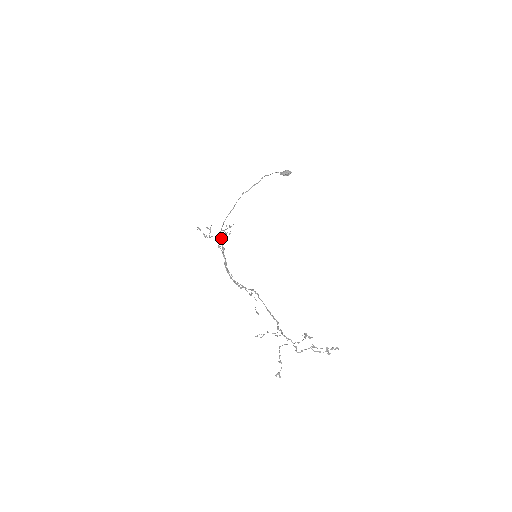
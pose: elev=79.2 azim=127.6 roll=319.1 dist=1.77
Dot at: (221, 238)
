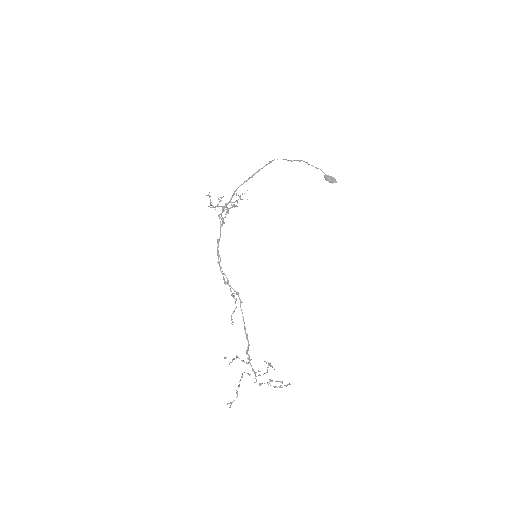
Dot at: occluded
